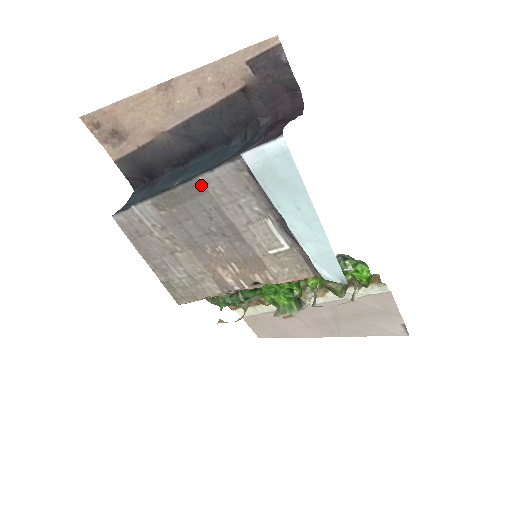
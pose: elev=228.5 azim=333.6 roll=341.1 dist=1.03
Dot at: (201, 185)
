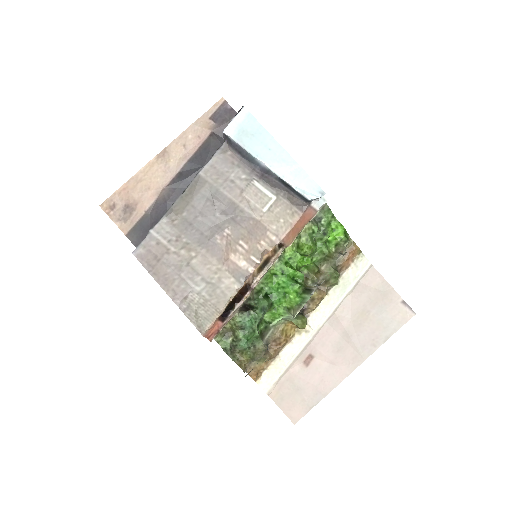
Dot at: (201, 178)
